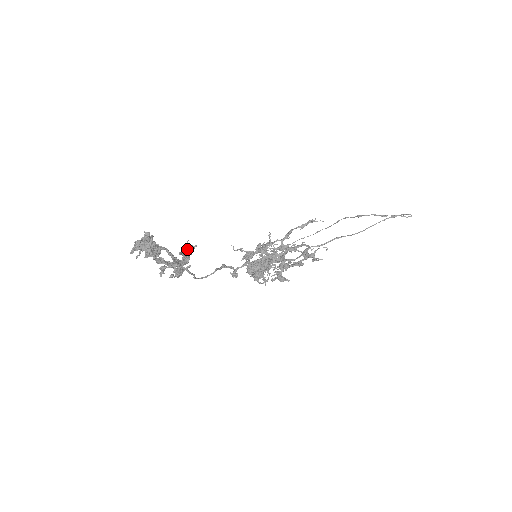
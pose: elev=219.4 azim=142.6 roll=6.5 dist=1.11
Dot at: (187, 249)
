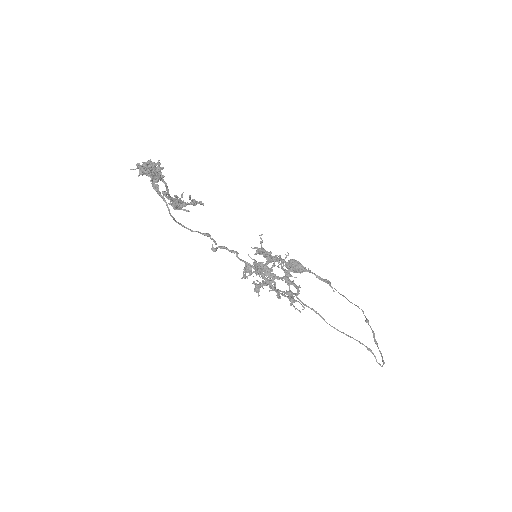
Dot at: (190, 199)
